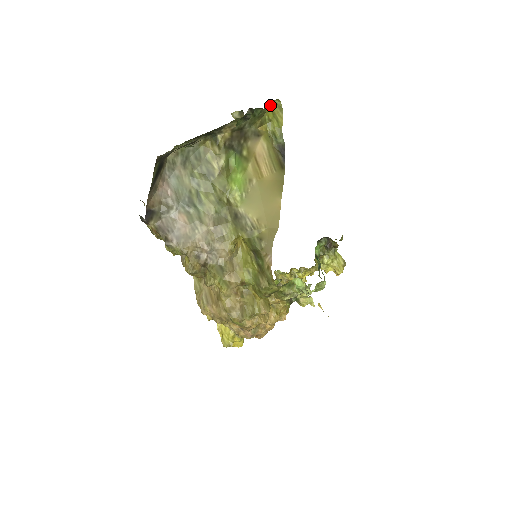
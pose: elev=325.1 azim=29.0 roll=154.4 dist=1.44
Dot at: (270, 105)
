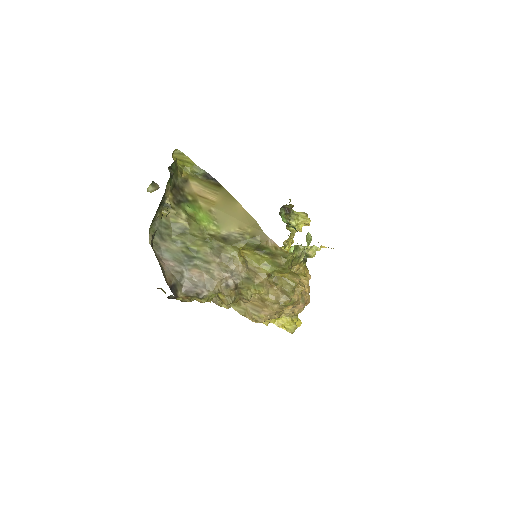
Dot at: (173, 158)
